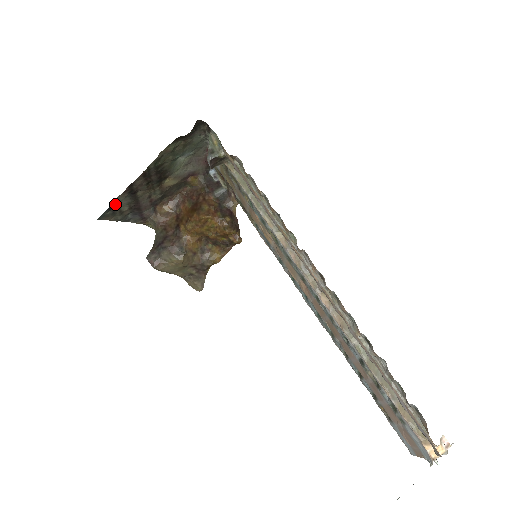
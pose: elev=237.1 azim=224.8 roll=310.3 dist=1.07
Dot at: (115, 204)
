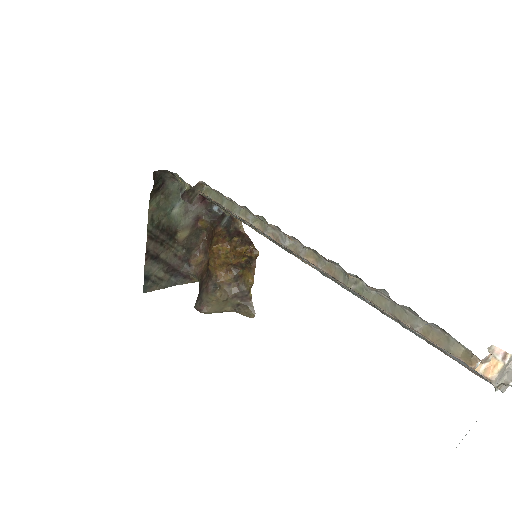
Dot at: (148, 274)
